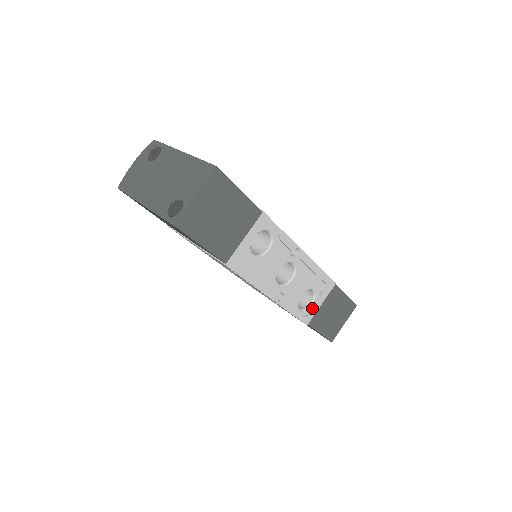
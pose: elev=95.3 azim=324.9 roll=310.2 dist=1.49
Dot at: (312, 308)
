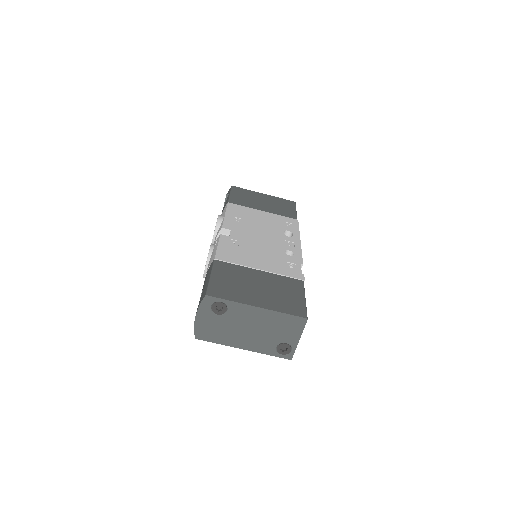
Dot at: occluded
